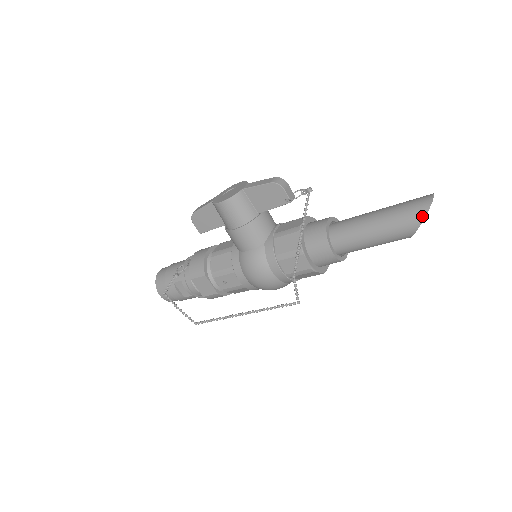
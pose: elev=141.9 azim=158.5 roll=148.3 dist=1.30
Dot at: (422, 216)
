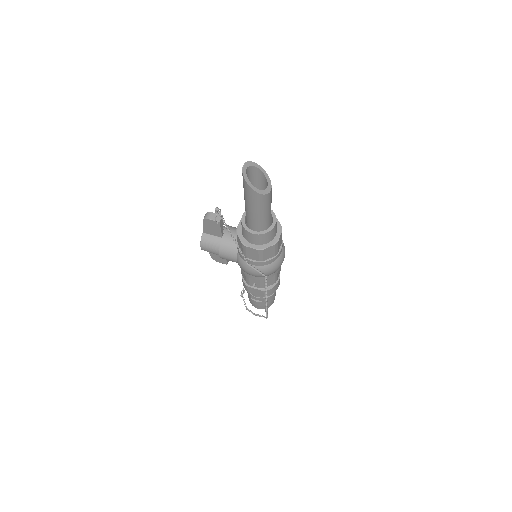
Dot at: (246, 184)
